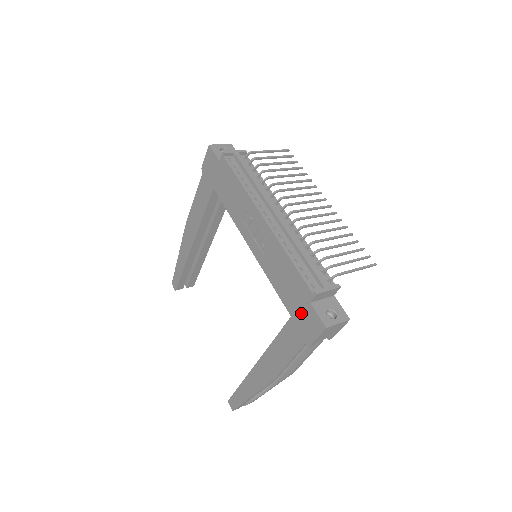
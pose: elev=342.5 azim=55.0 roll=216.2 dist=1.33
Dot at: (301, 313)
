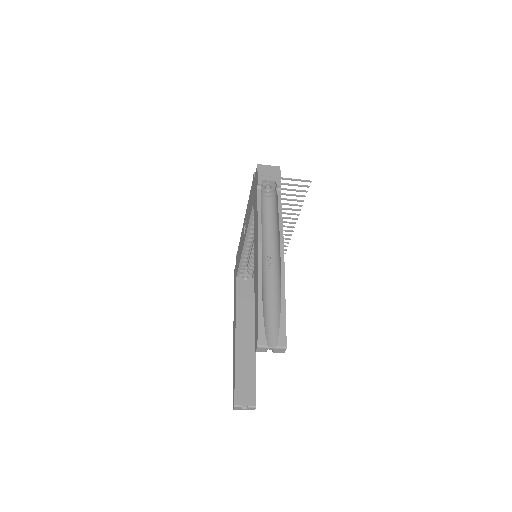
Dot at: (254, 190)
